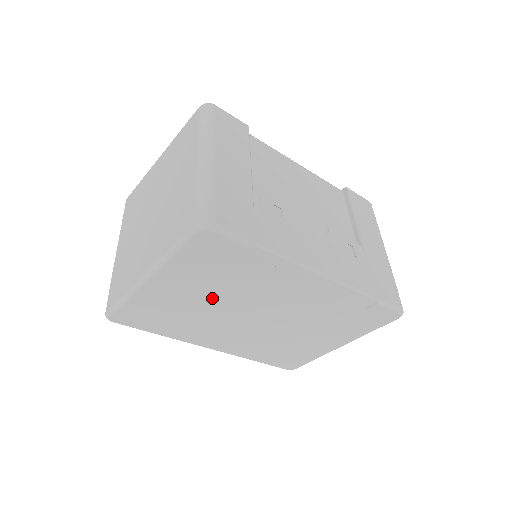
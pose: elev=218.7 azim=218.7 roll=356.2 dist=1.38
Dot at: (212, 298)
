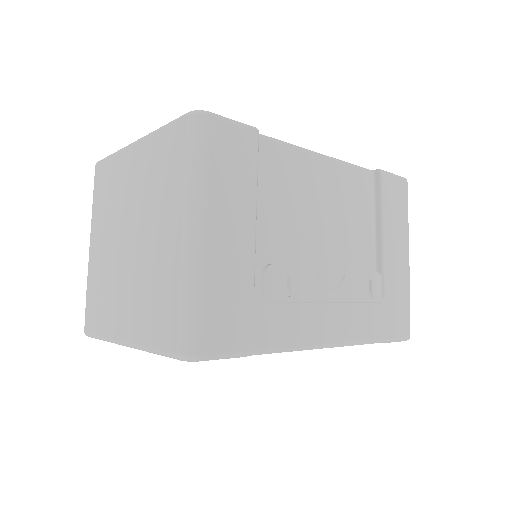
Dot at: occluded
